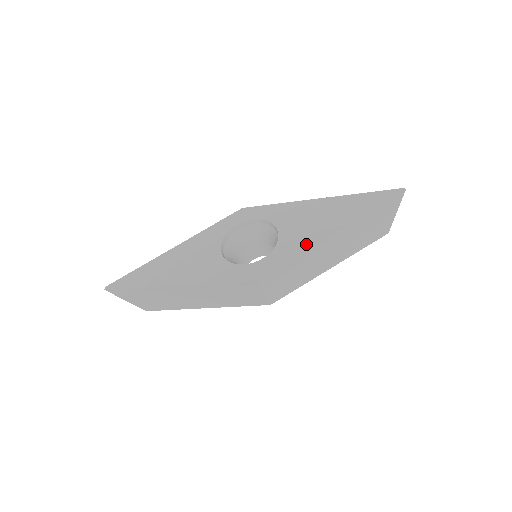
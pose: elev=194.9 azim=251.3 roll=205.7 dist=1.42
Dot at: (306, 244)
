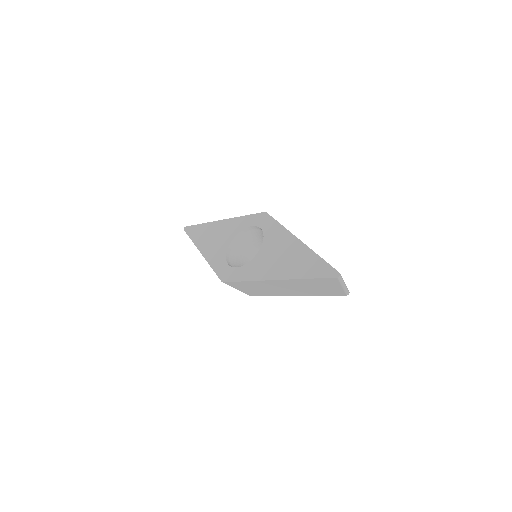
Dot at: (257, 275)
